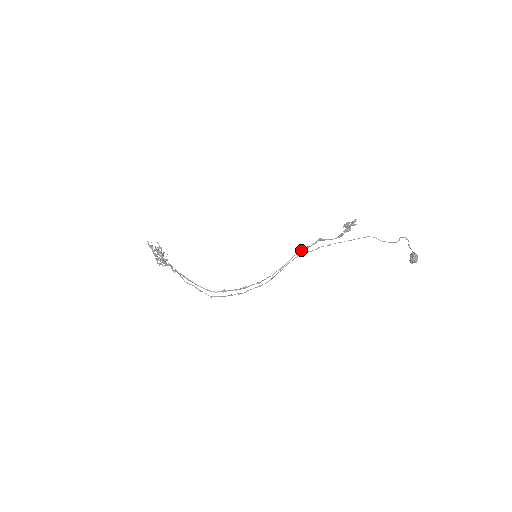
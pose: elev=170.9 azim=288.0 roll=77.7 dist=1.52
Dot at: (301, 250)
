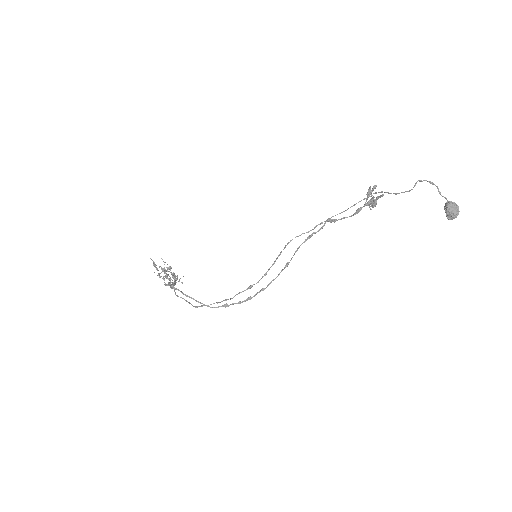
Dot at: occluded
